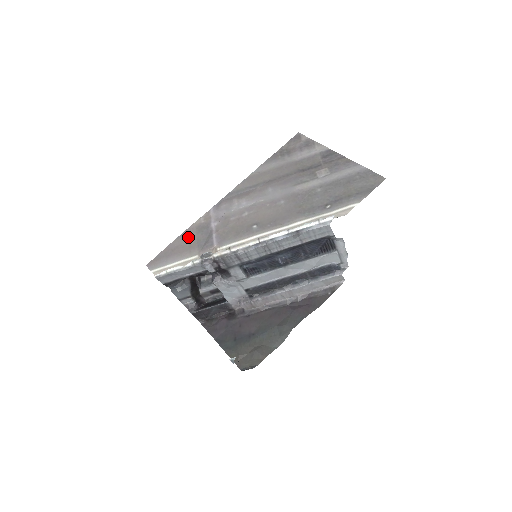
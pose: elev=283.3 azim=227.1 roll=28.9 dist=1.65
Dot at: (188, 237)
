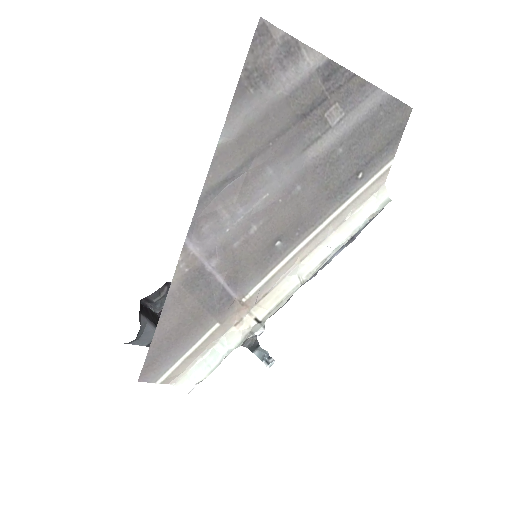
Dot at: (181, 307)
